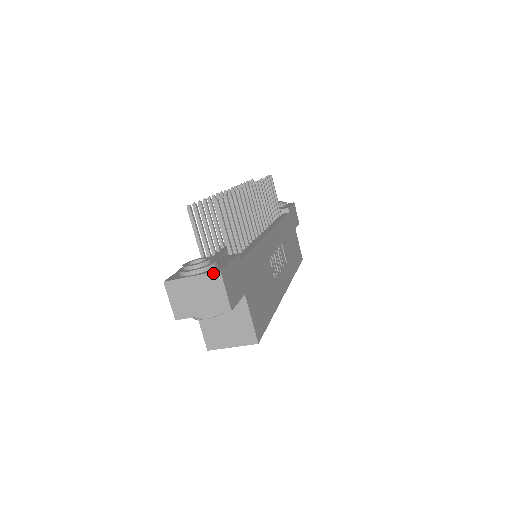
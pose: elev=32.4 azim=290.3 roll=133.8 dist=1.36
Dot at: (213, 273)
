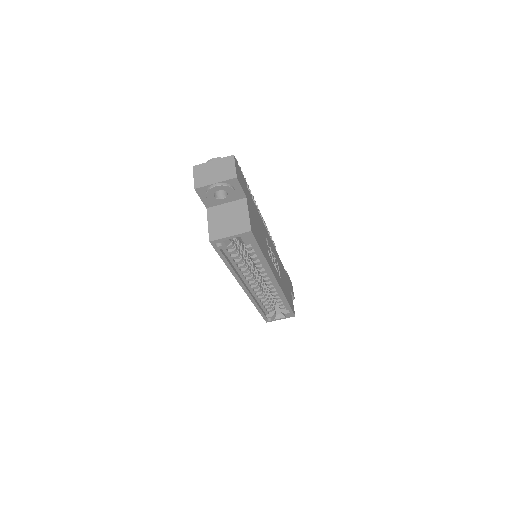
Dot at: (229, 157)
